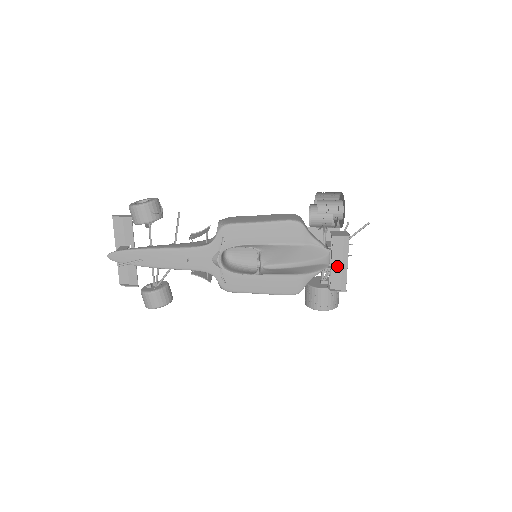
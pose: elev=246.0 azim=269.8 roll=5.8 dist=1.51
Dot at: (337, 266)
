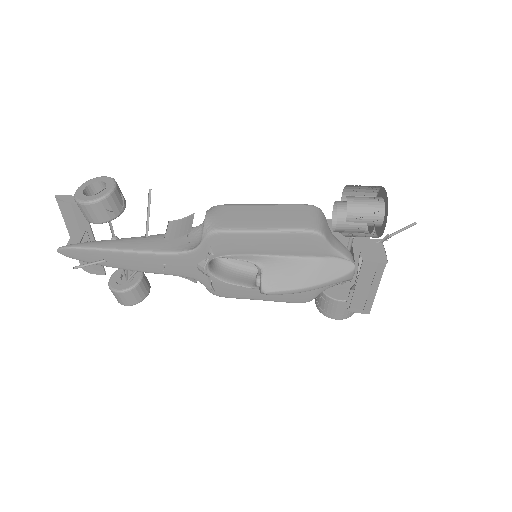
Dot at: (363, 288)
